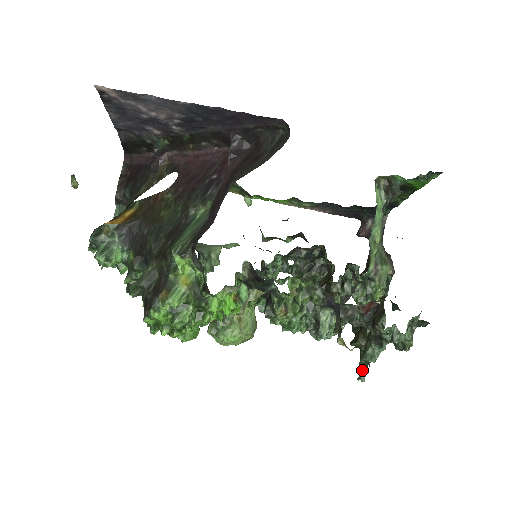
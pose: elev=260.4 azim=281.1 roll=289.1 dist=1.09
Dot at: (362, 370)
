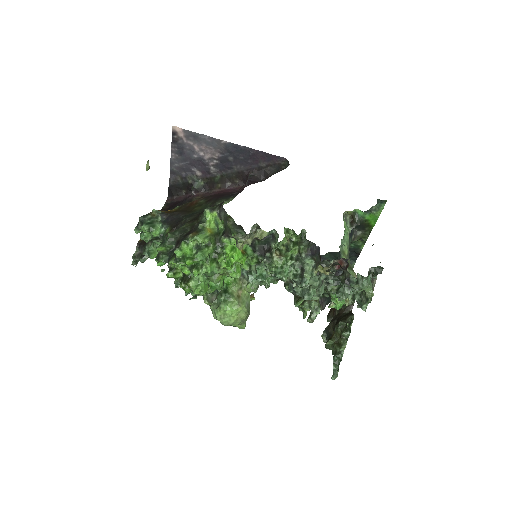
Dot at: (335, 368)
